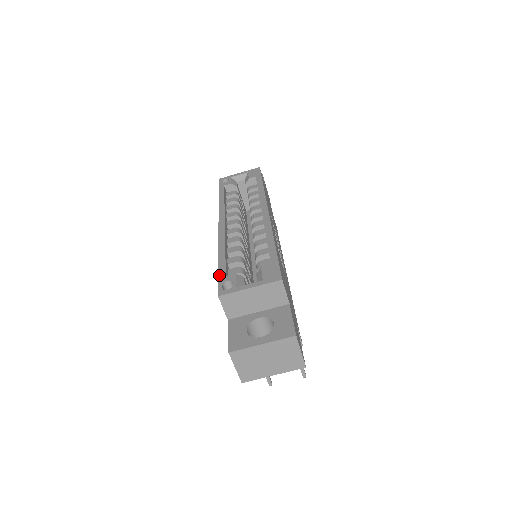
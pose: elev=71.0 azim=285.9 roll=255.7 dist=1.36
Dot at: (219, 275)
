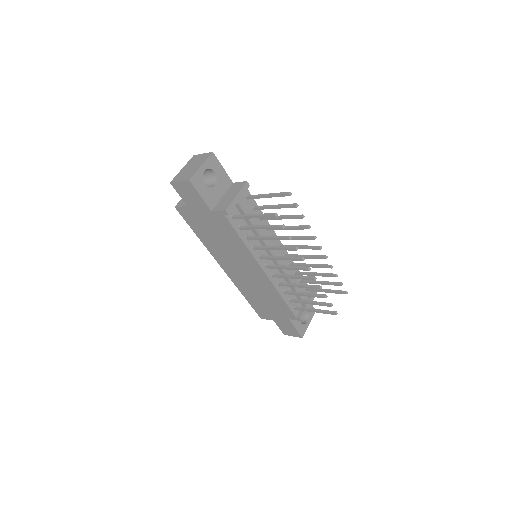
Dot at: (187, 223)
